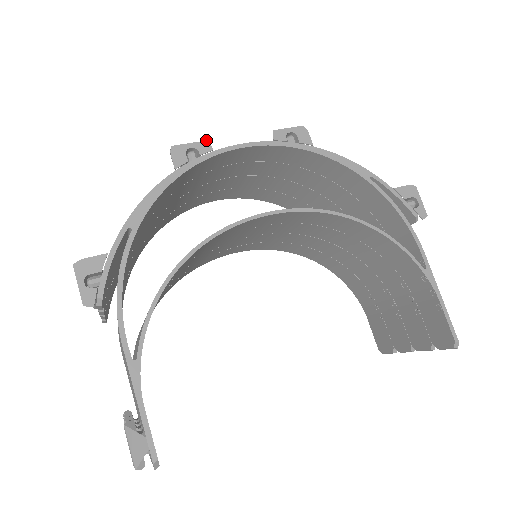
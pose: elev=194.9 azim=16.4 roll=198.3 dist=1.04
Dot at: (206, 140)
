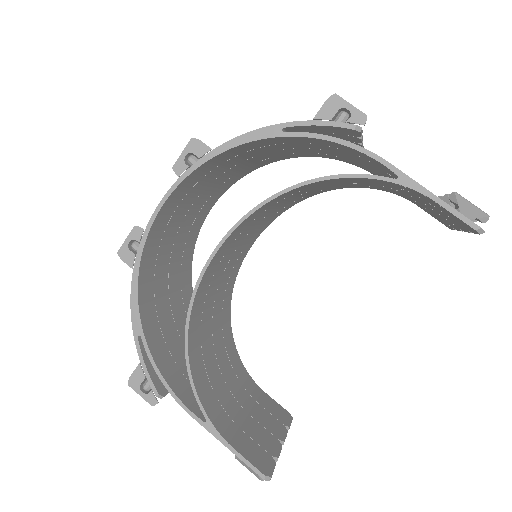
Dot at: (134, 226)
